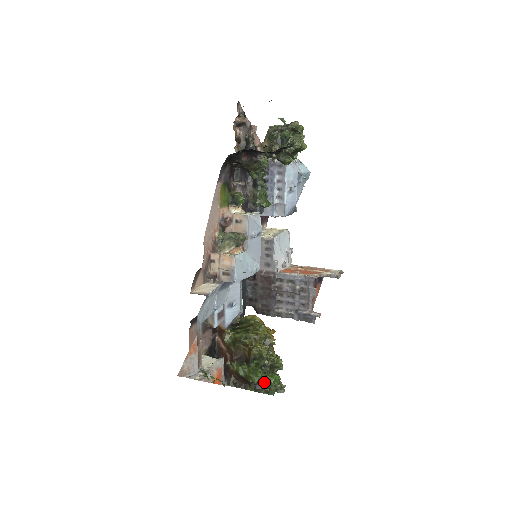
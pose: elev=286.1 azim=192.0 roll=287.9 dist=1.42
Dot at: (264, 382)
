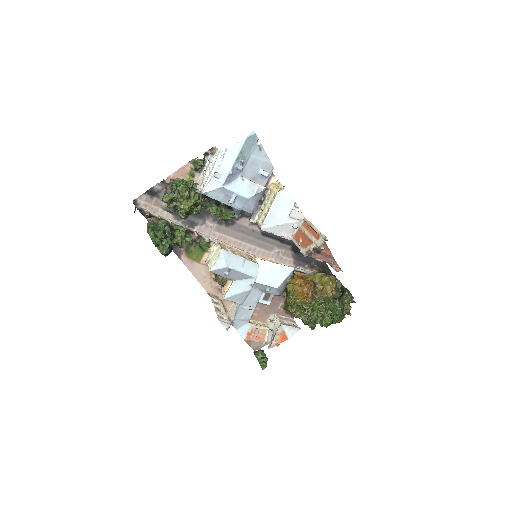
Dot at: occluded
